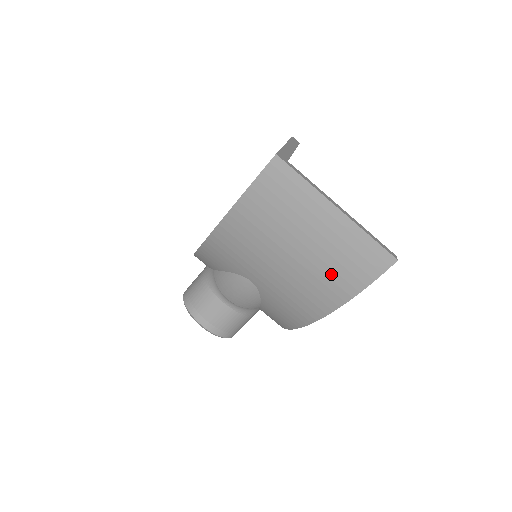
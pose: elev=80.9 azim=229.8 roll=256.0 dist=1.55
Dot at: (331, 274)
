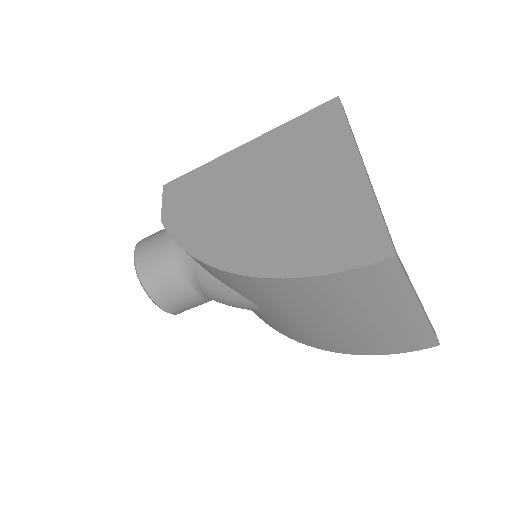
Dot at: (367, 341)
